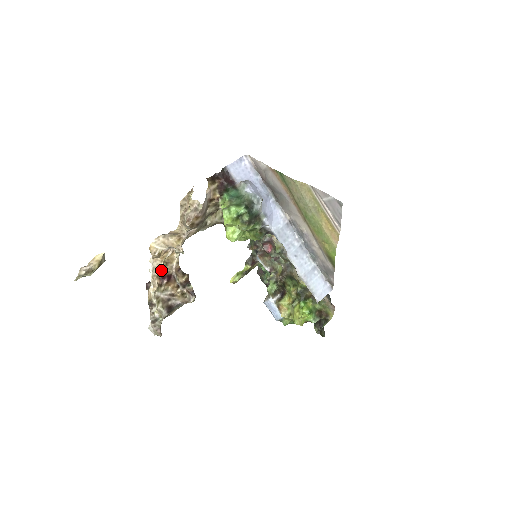
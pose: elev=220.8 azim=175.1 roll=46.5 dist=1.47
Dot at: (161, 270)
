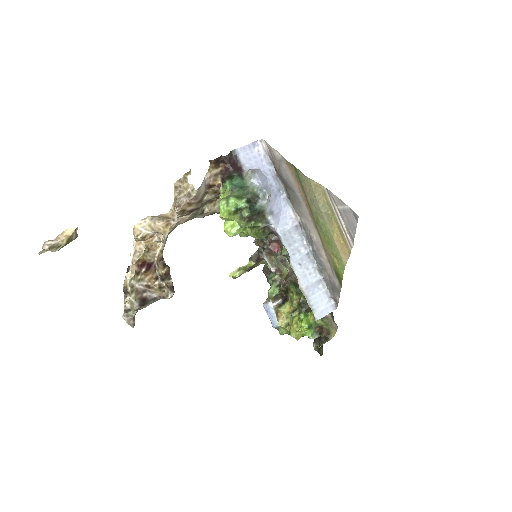
Dot at: (142, 256)
